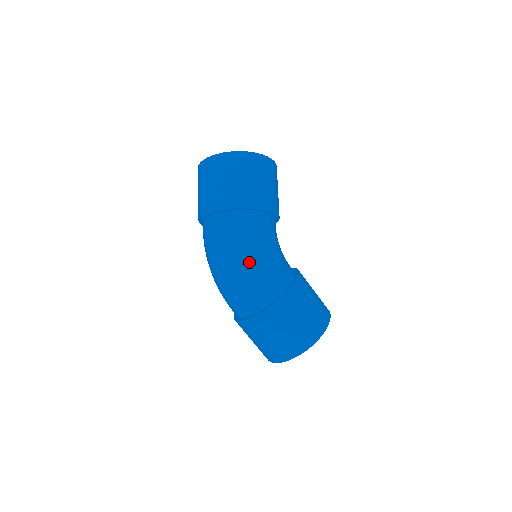
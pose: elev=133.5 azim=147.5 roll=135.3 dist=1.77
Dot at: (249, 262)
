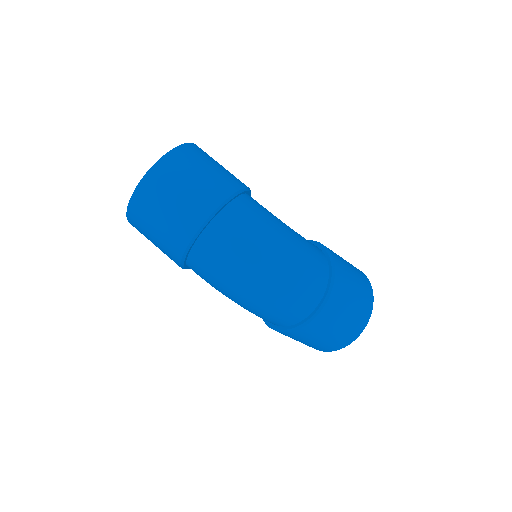
Dot at: (288, 241)
